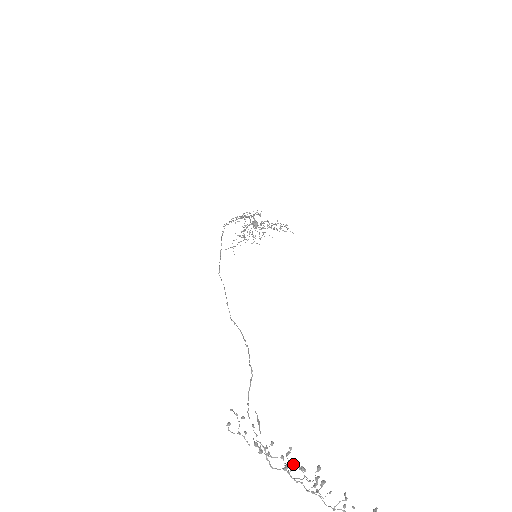
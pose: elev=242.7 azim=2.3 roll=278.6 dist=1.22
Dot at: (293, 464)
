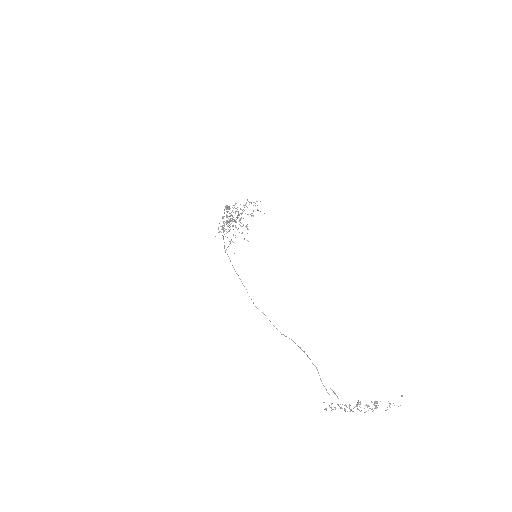
Dot at: (360, 402)
